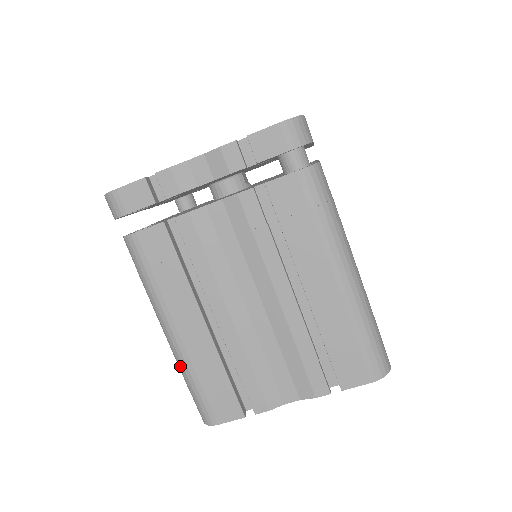
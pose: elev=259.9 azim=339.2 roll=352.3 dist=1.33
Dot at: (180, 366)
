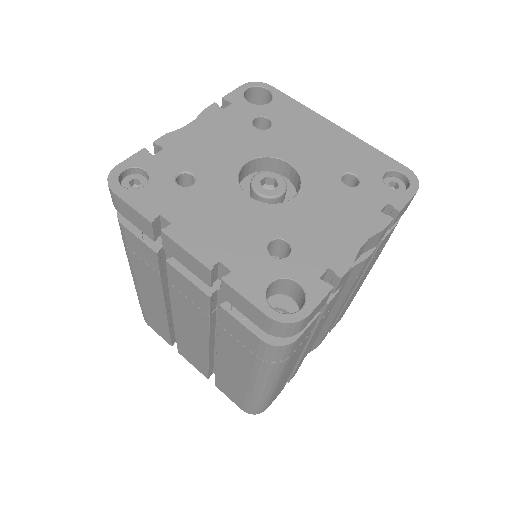
Dot at: (262, 398)
